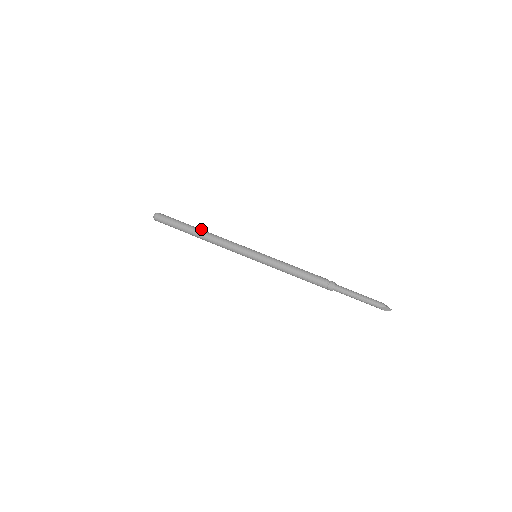
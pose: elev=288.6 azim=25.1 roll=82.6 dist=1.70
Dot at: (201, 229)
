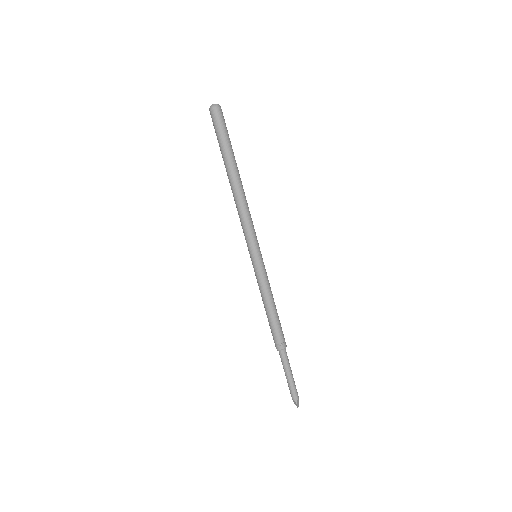
Dot at: occluded
